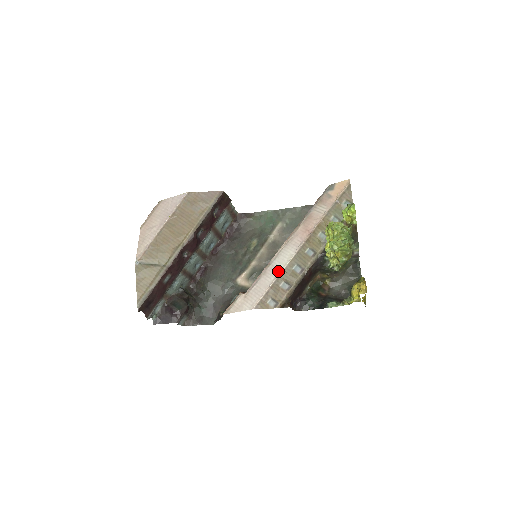
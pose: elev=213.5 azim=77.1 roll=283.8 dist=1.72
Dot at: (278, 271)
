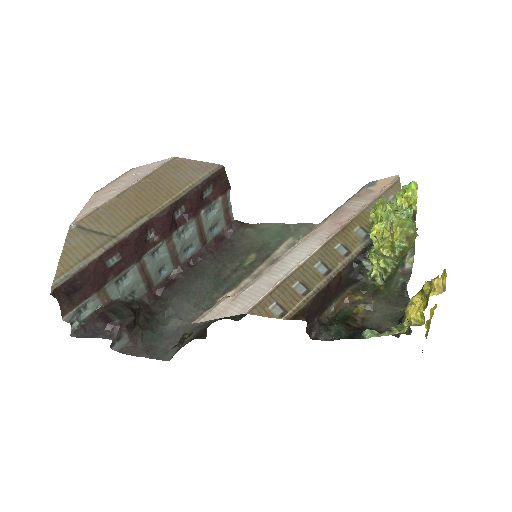
Dot at: (291, 267)
